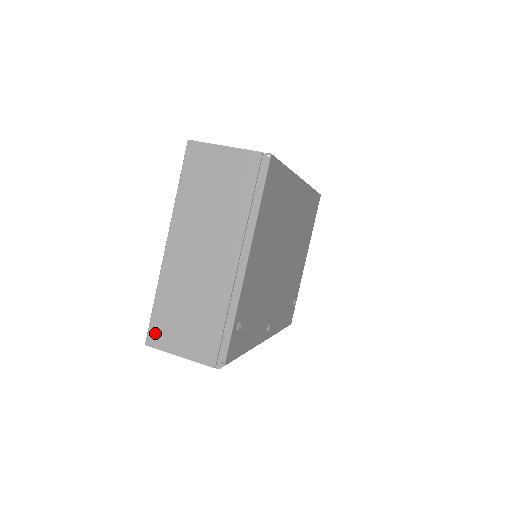
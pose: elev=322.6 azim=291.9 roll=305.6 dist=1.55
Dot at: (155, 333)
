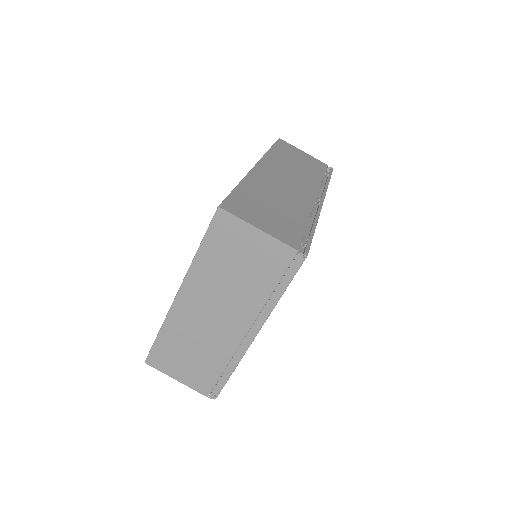
Dot at: (155, 358)
